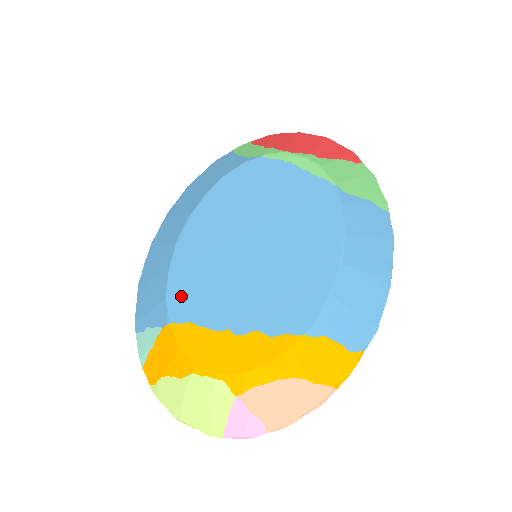
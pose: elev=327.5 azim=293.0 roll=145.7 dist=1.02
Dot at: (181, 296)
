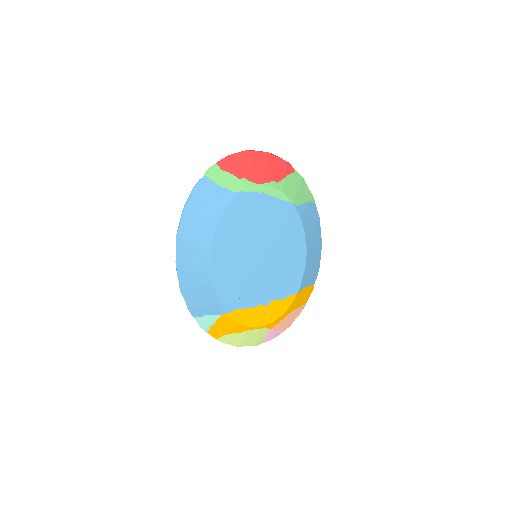
Dot at: (227, 297)
